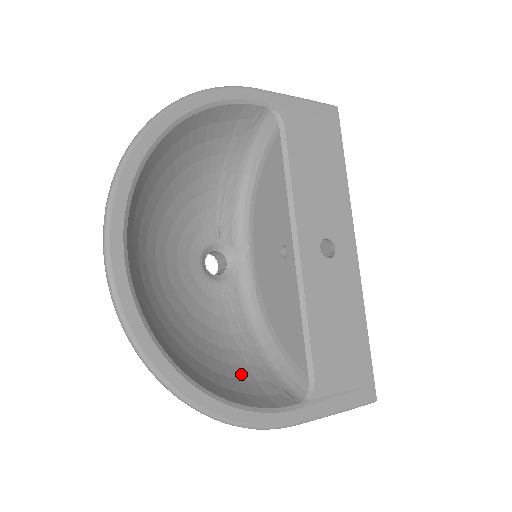
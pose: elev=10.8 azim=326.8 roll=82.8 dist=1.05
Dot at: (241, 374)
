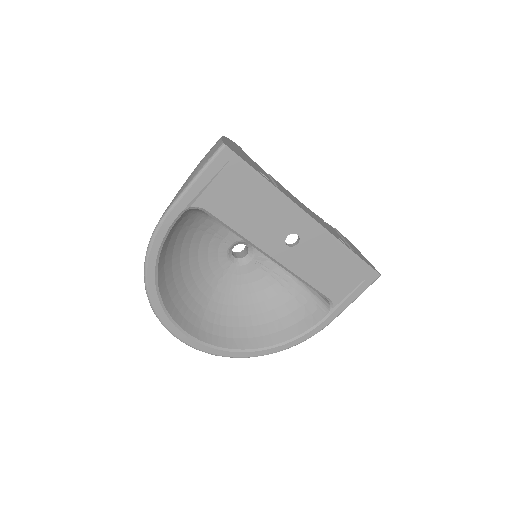
Dot at: (292, 307)
